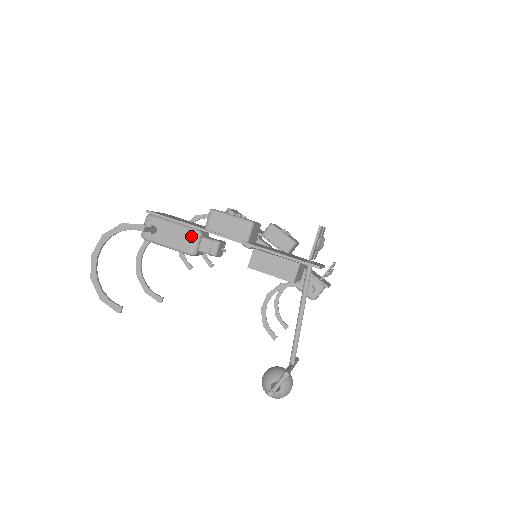
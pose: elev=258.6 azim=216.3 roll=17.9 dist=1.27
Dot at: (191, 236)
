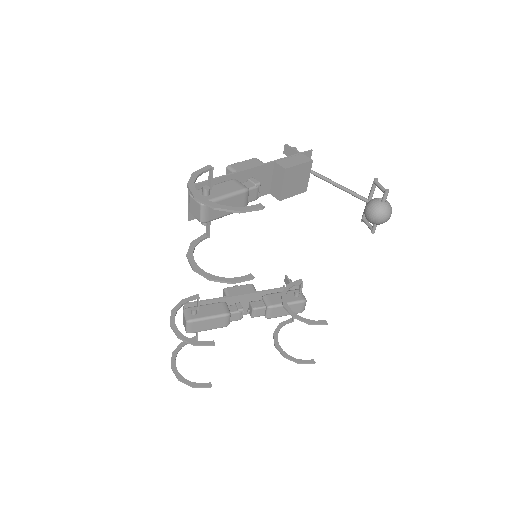
Dot at: (234, 182)
